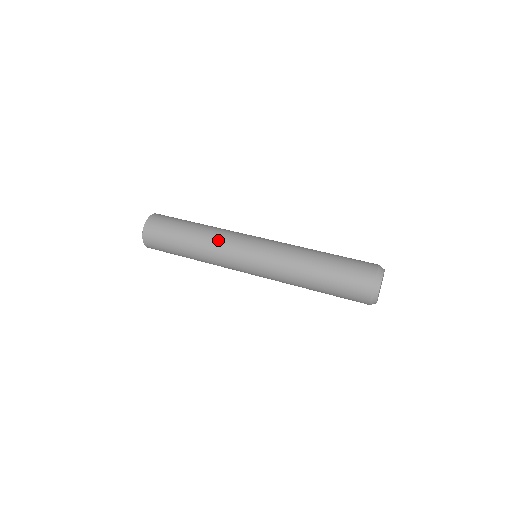
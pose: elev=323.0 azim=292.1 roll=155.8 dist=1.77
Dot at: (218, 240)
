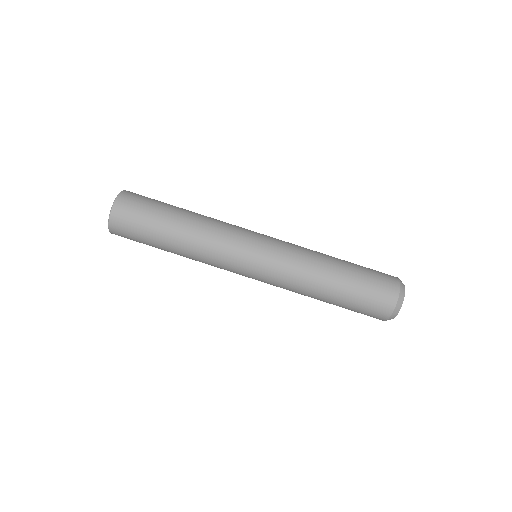
Dot at: (212, 243)
